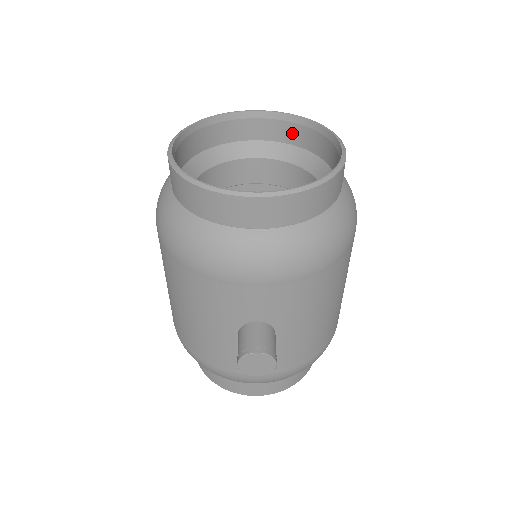
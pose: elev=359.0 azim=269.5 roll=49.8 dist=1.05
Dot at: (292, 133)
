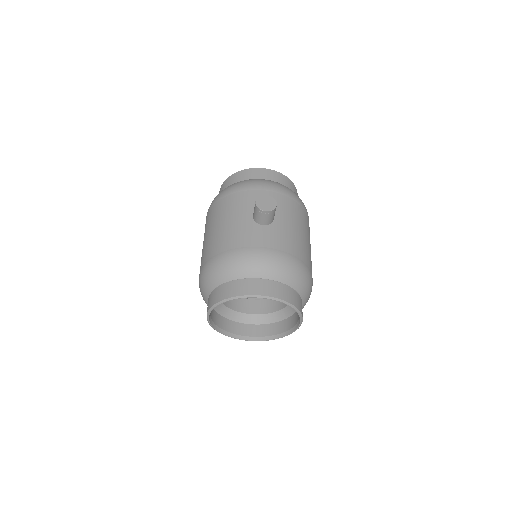
Dot at: occluded
